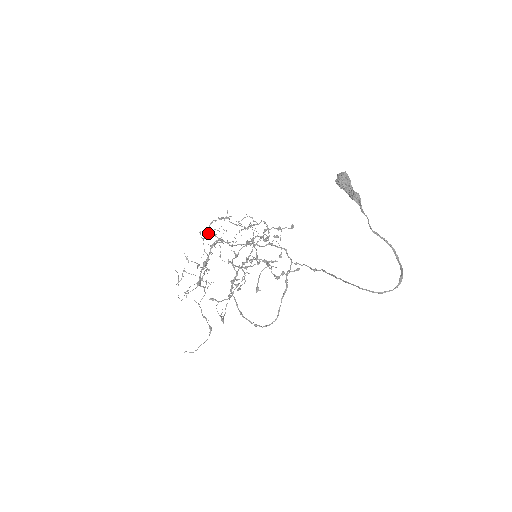
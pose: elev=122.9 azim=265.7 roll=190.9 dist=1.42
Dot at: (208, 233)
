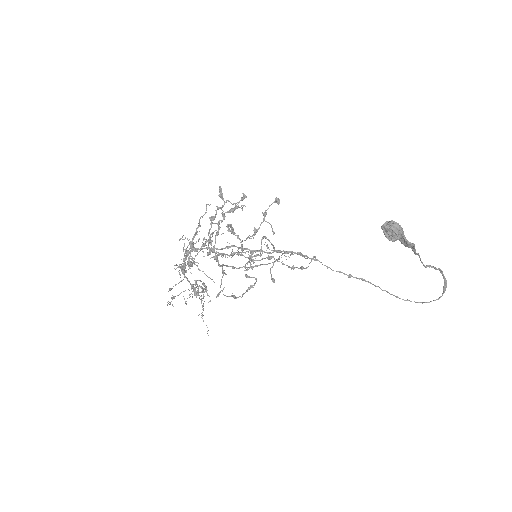
Dot at: occluded
